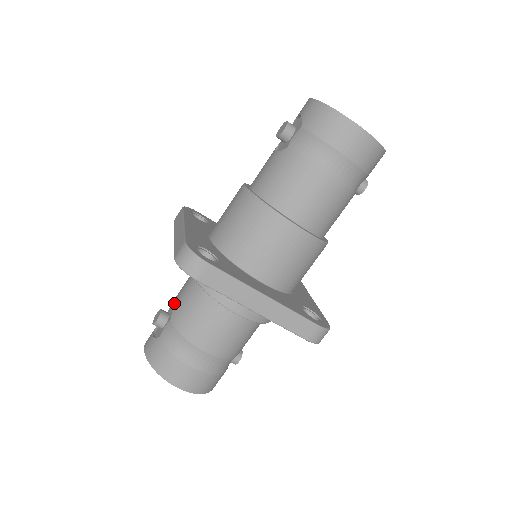
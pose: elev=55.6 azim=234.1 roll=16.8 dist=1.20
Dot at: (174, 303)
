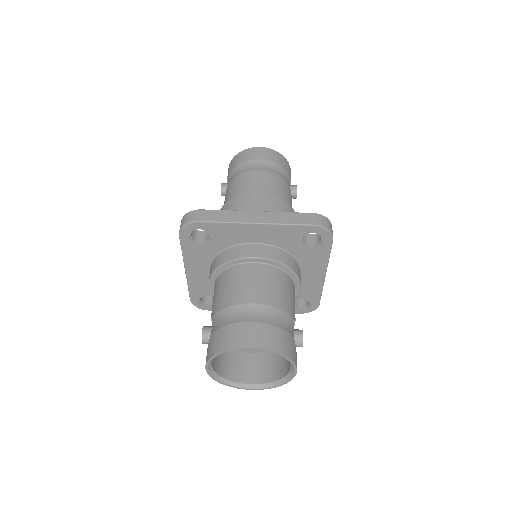
Dot at: occluded
